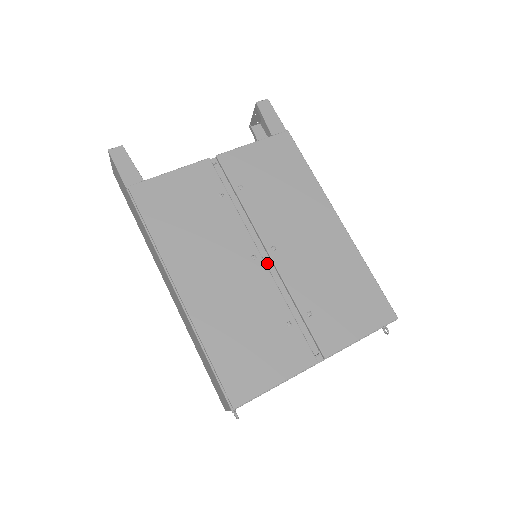
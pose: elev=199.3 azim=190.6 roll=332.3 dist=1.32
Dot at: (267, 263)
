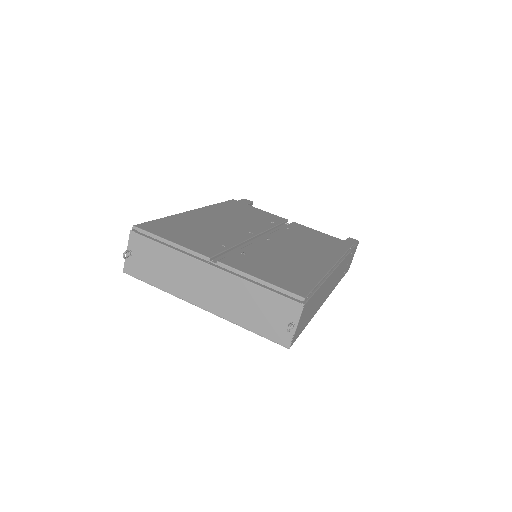
Dot at: occluded
